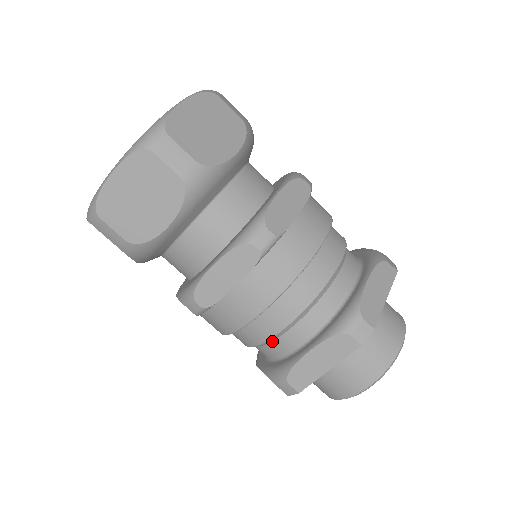
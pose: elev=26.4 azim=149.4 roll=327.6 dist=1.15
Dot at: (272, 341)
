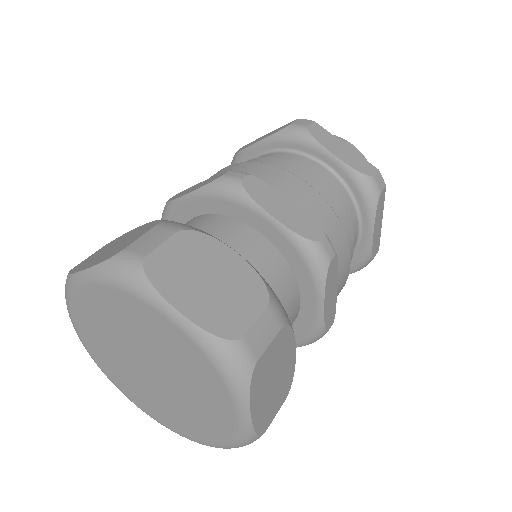
Dot at: occluded
